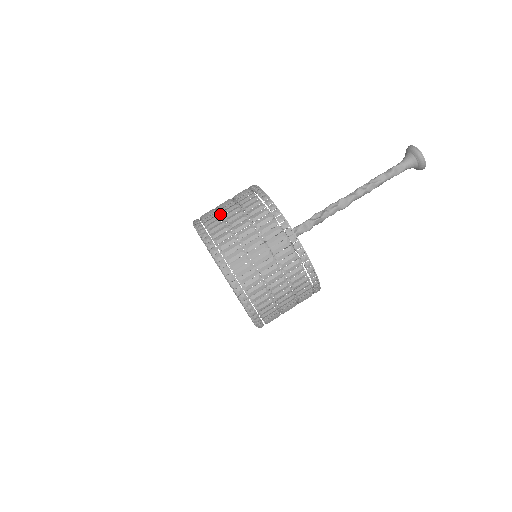
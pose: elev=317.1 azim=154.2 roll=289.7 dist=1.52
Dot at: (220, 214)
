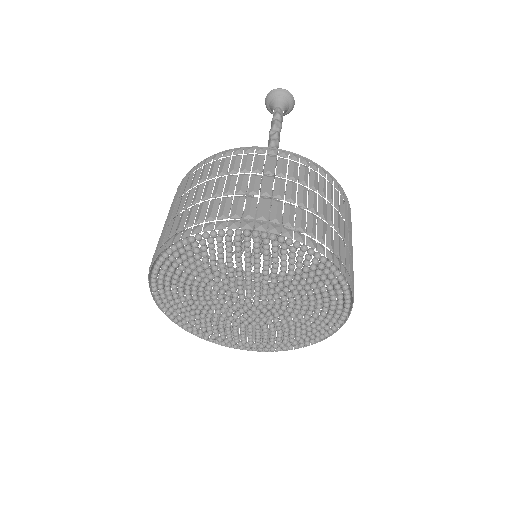
Dot at: (227, 196)
